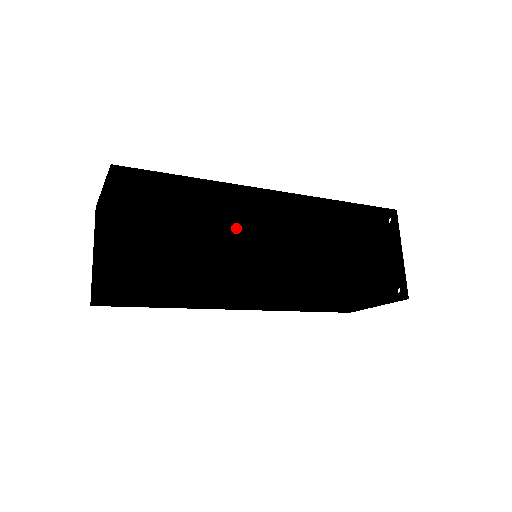
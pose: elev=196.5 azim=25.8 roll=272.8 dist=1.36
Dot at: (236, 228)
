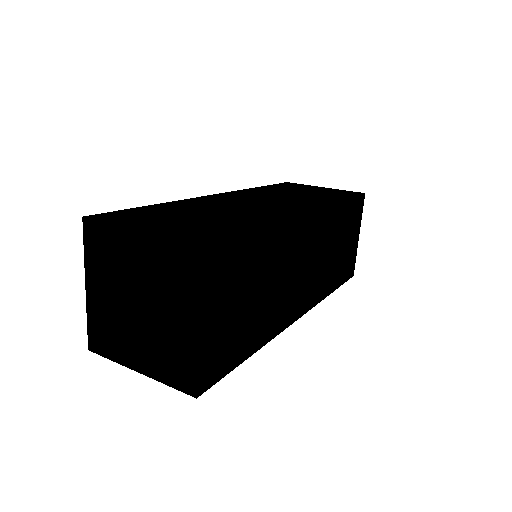
Dot at: (284, 270)
